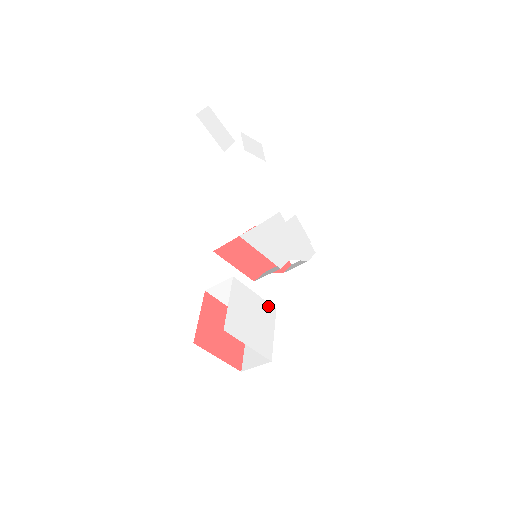
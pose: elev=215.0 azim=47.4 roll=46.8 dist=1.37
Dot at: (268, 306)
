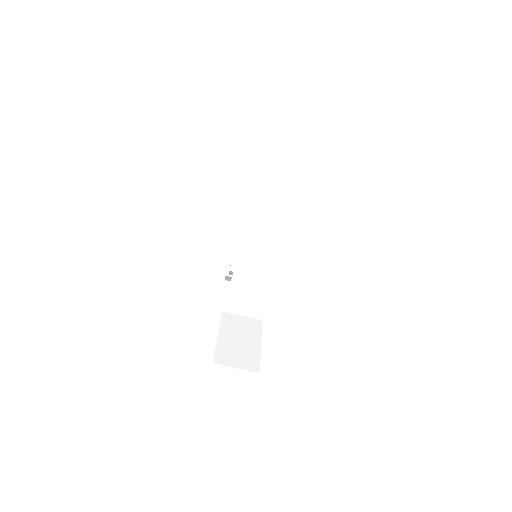
Dot at: occluded
